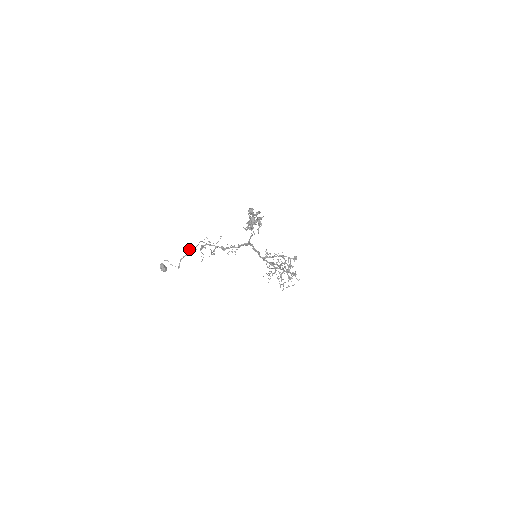
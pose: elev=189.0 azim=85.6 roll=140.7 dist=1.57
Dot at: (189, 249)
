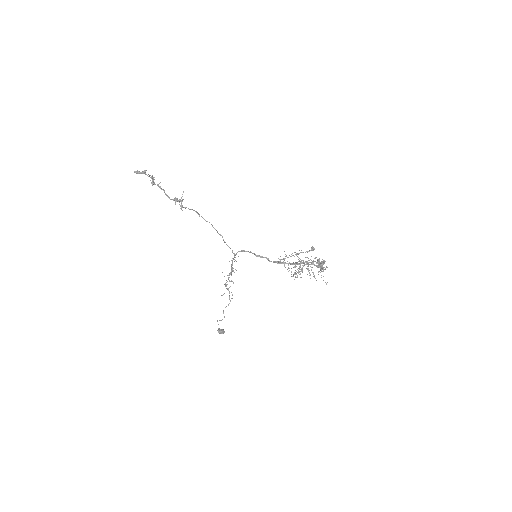
Dot at: occluded
